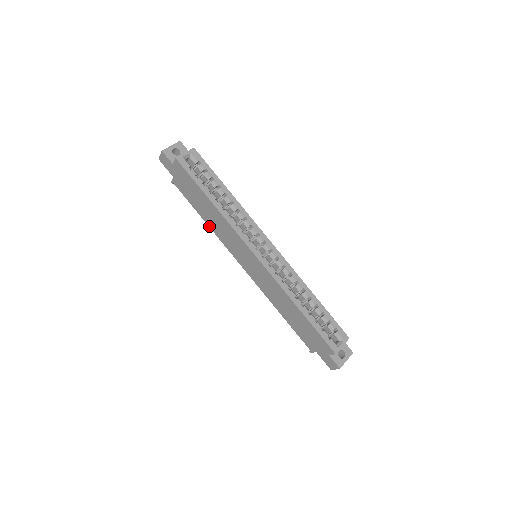
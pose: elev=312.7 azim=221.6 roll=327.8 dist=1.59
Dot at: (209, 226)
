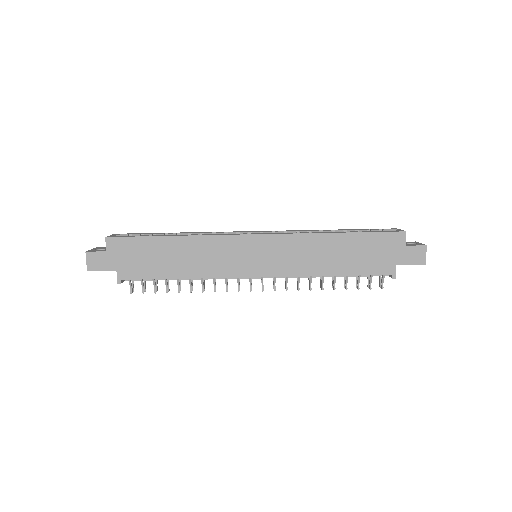
Dot at: (190, 277)
